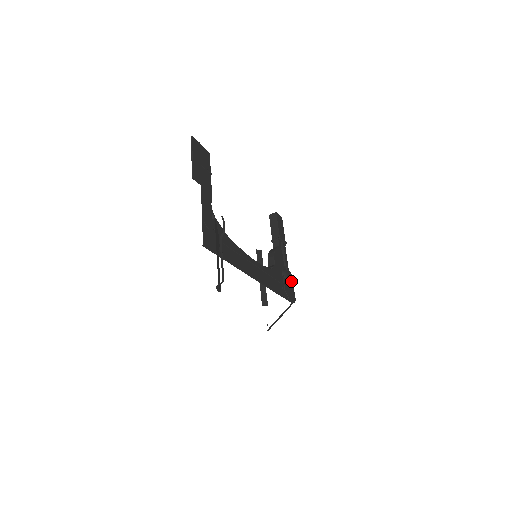
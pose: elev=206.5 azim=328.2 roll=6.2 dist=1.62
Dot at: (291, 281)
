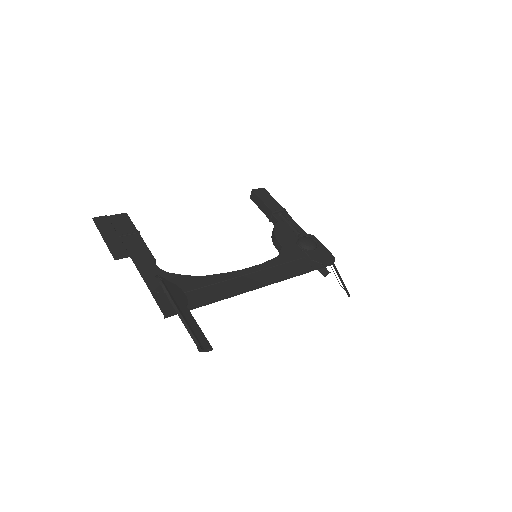
Dot at: (316, 243)
